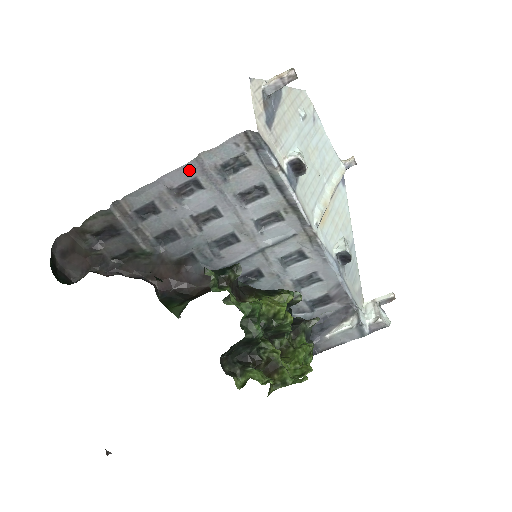
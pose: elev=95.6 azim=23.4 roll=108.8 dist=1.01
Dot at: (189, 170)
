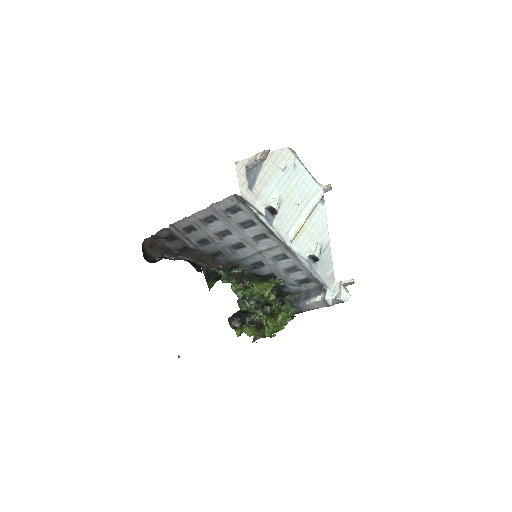
Dot at: (208, 211)
